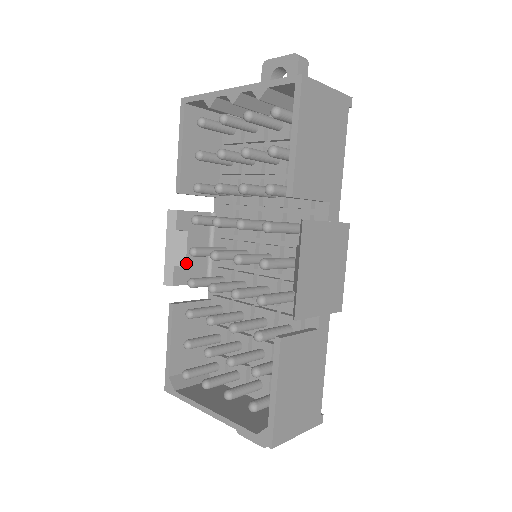
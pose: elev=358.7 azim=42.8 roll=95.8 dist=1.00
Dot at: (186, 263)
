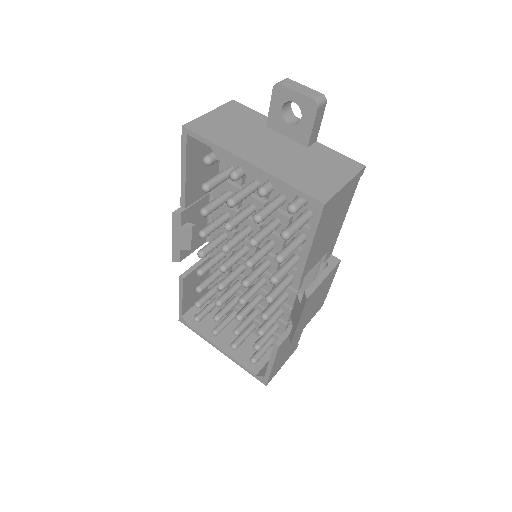
Dot at: (191, 247)
